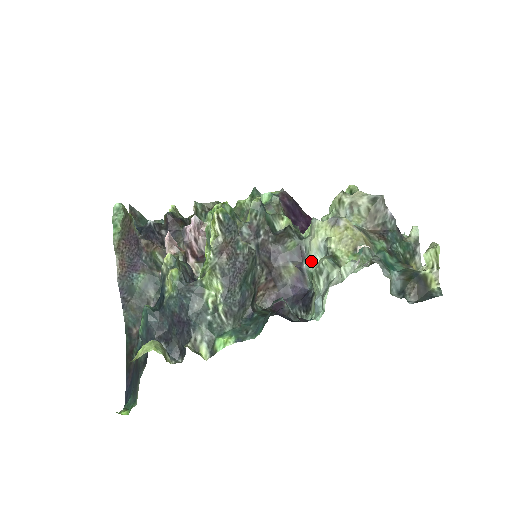
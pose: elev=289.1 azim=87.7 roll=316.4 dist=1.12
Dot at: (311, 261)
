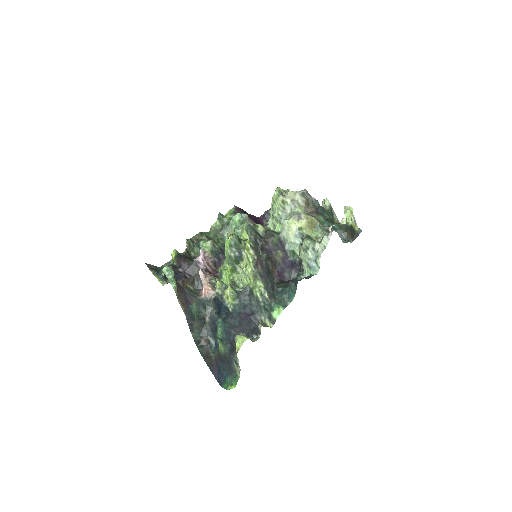
Dot at: (290, 244)
